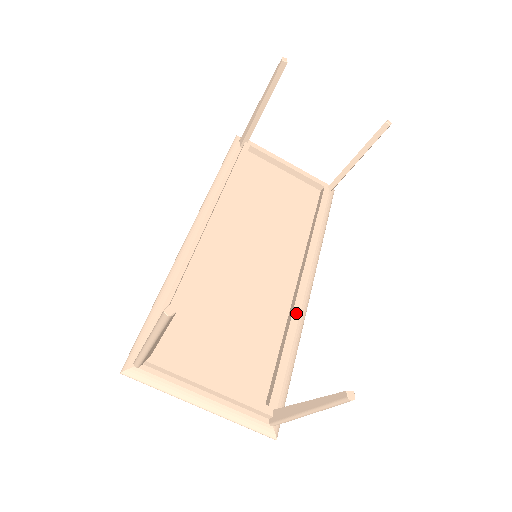
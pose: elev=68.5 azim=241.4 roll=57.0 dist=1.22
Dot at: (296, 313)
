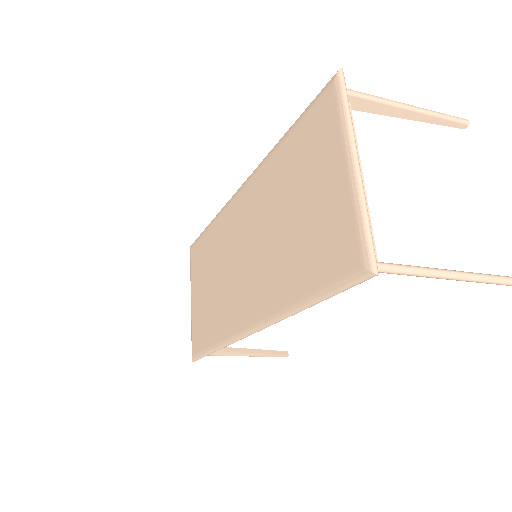
Dot at: occluded
